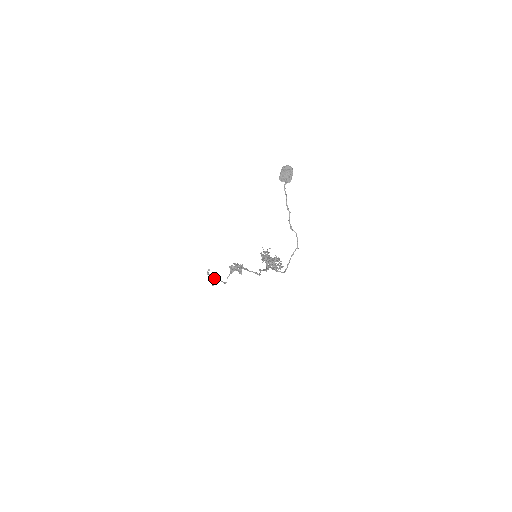
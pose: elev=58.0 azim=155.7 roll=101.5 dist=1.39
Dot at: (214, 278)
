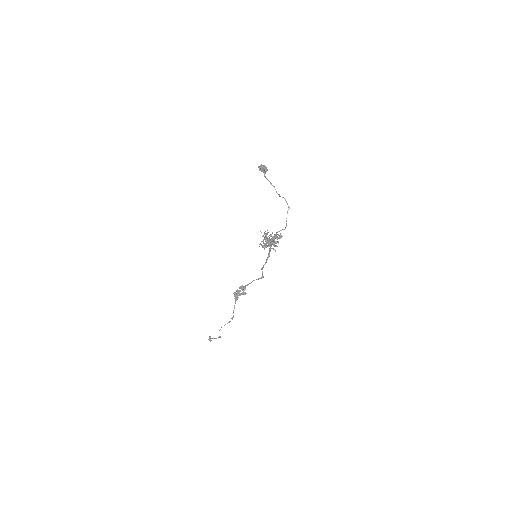
Dot at: occluded
